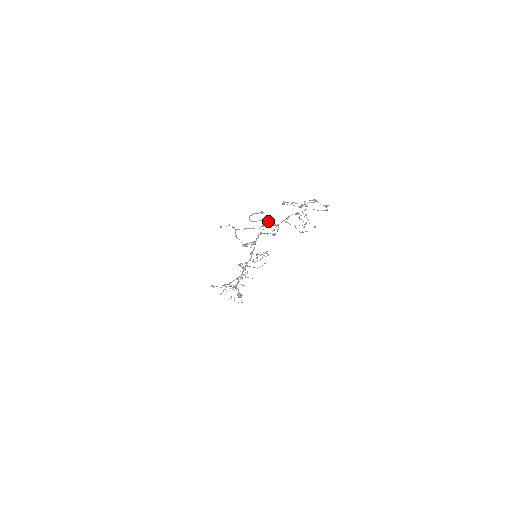
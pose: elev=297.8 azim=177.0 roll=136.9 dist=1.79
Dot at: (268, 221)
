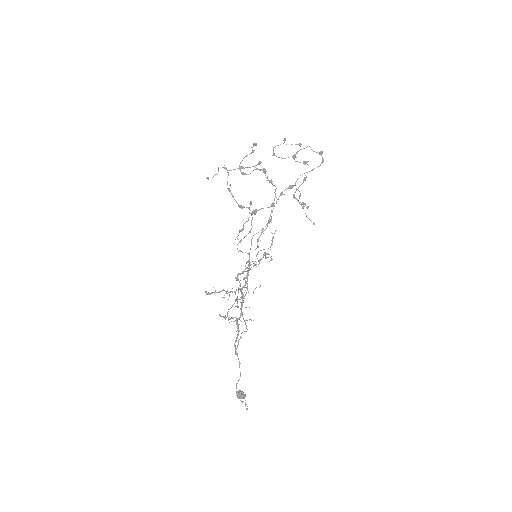
Dot at: (262, 170)
